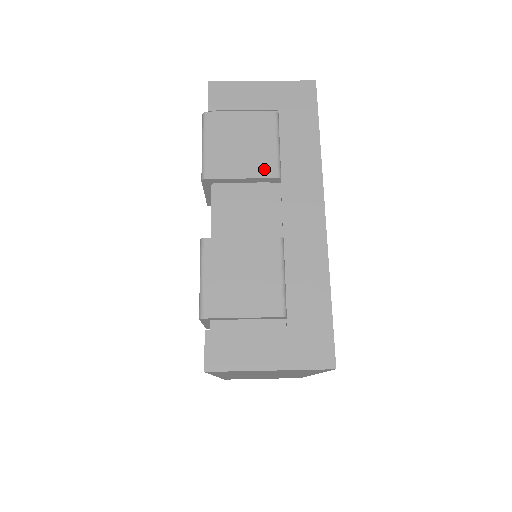
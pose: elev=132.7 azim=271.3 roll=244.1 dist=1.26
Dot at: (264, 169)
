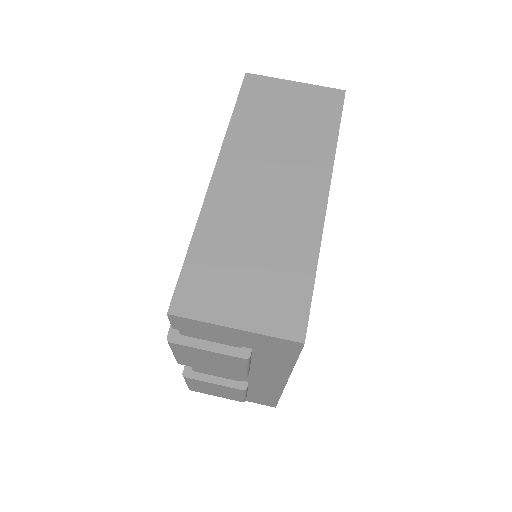
Dot at: (232, 374)
